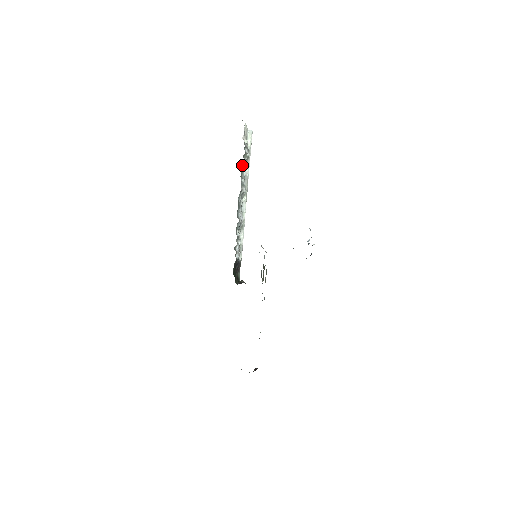
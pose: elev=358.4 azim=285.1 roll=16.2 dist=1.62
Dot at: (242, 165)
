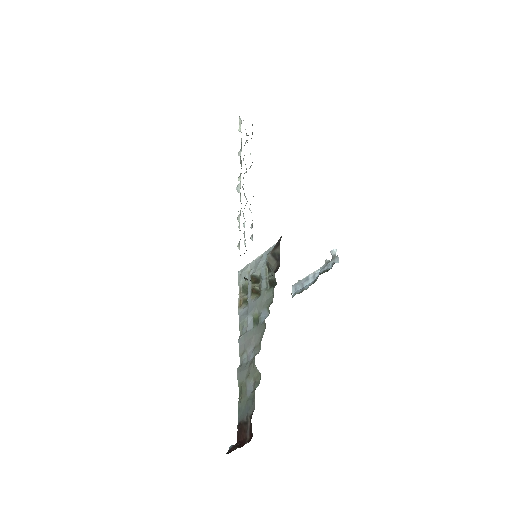
Dot at: occluded
